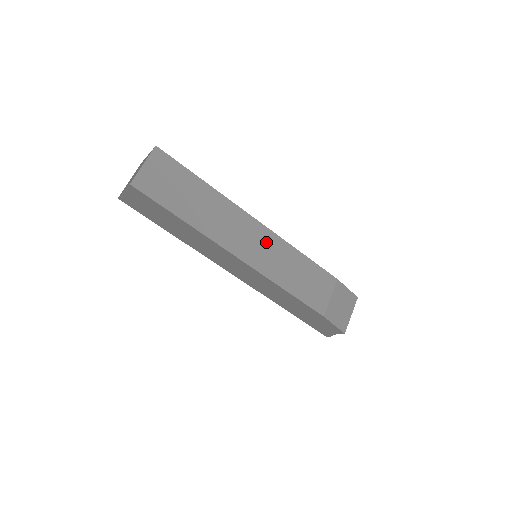
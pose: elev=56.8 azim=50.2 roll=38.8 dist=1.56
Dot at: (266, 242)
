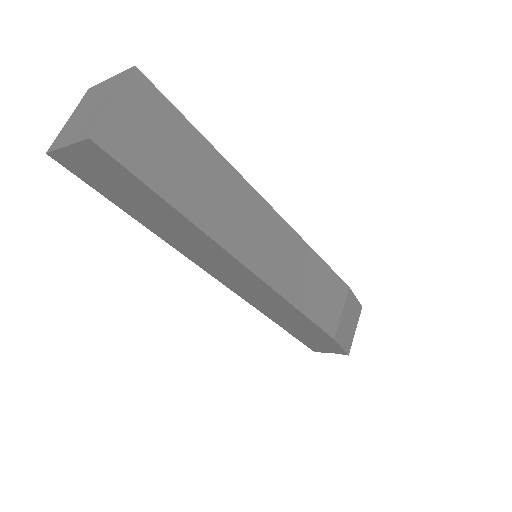
Dot at: (281, 241)
